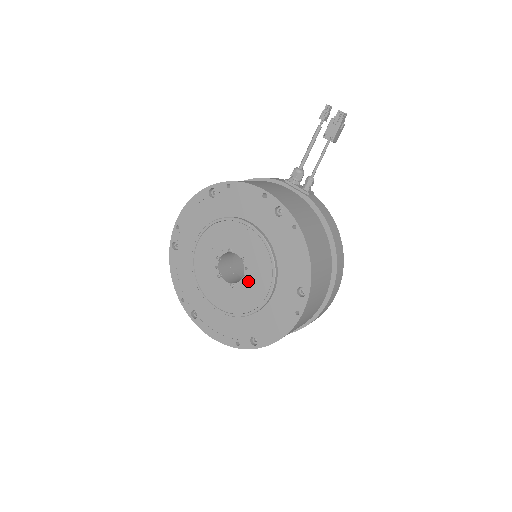
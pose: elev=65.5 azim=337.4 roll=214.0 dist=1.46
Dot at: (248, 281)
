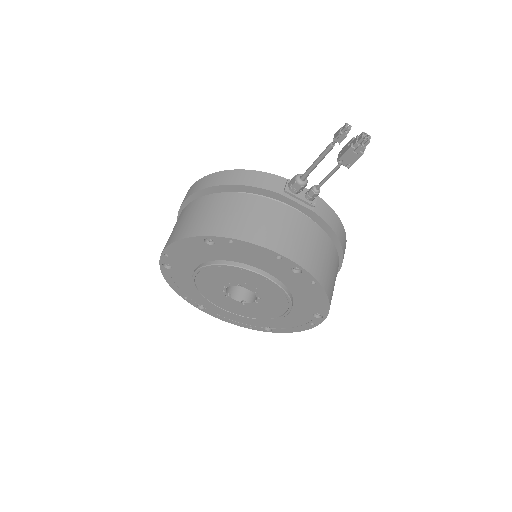
Dot at: (261, 305)
